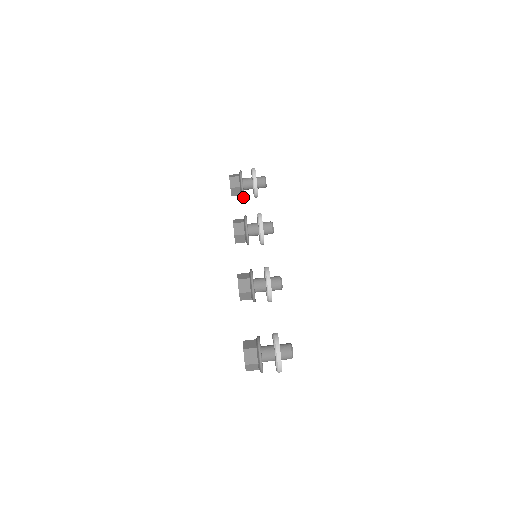
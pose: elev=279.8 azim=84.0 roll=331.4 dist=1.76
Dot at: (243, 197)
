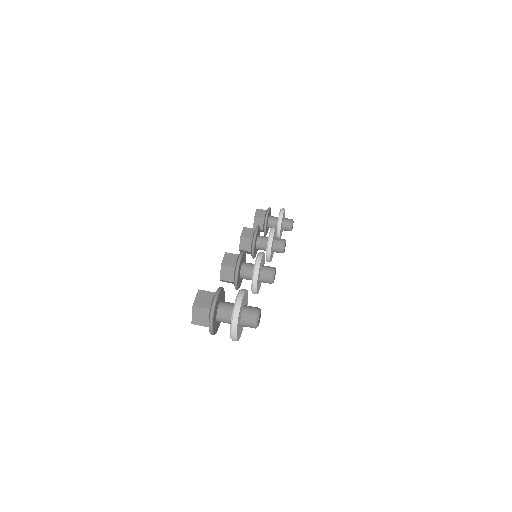
Dot at: (264, 232)
